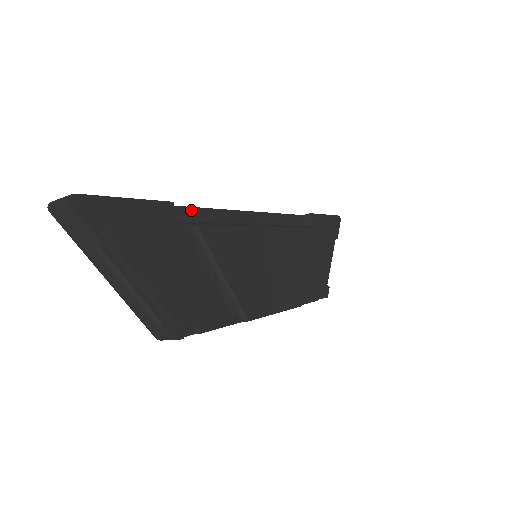
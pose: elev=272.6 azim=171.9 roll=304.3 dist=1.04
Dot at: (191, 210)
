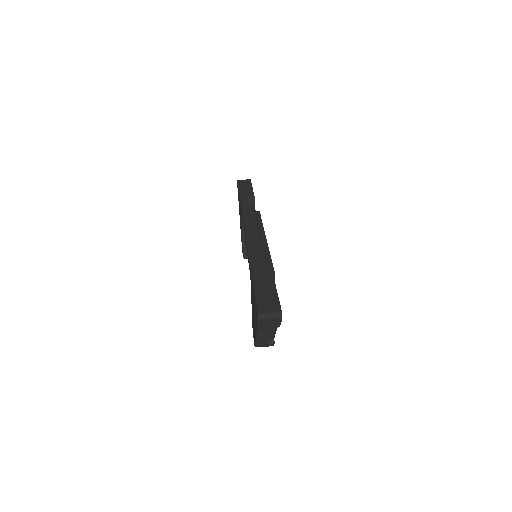
Dot at: (259, 258)
